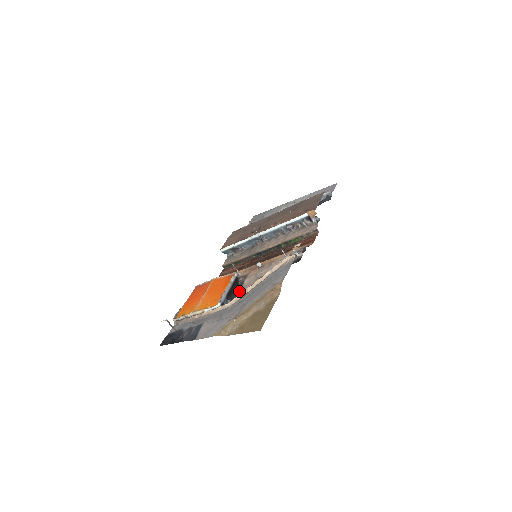
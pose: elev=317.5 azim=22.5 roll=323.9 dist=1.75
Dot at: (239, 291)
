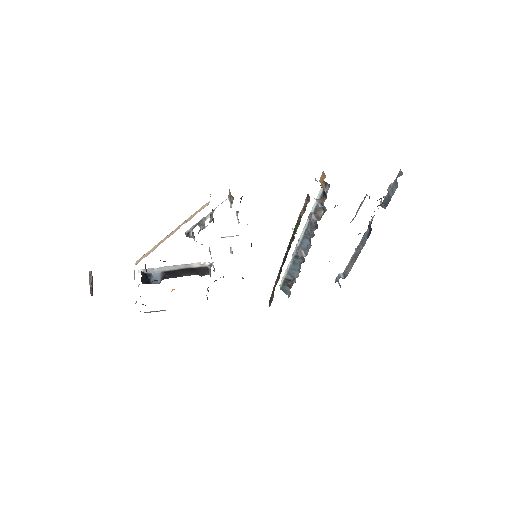
Dot at: (184, 274)
